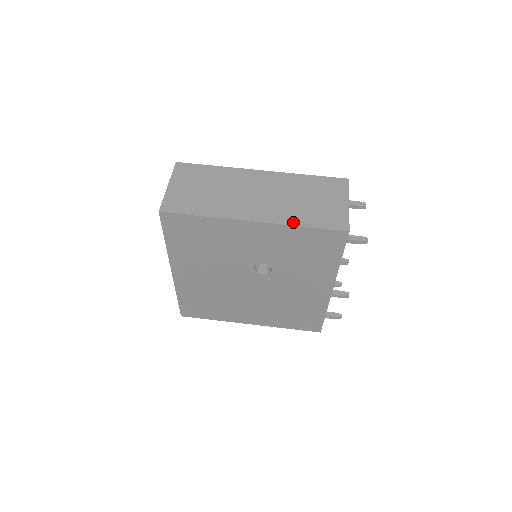
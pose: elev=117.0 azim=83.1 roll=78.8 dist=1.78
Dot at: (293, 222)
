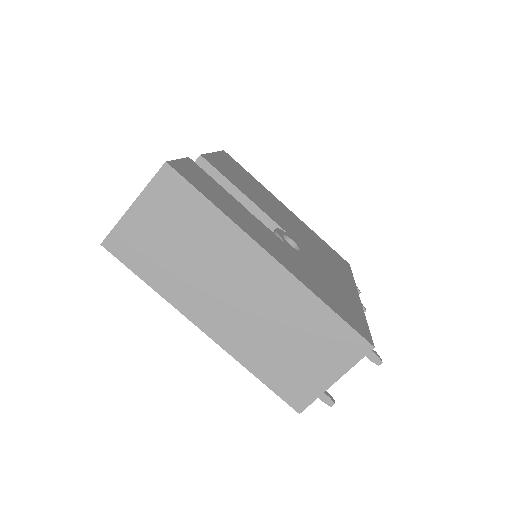
Dot at: (247, 363)
